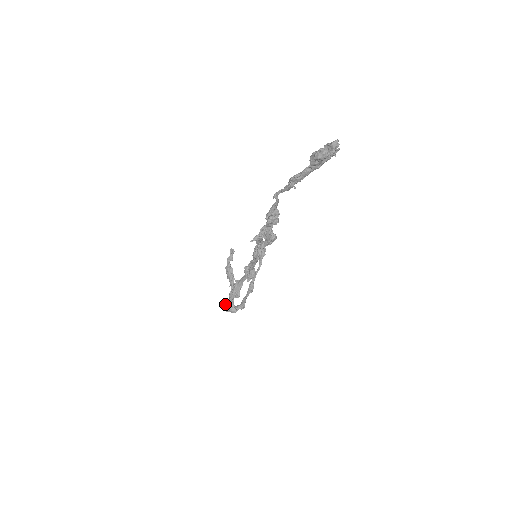
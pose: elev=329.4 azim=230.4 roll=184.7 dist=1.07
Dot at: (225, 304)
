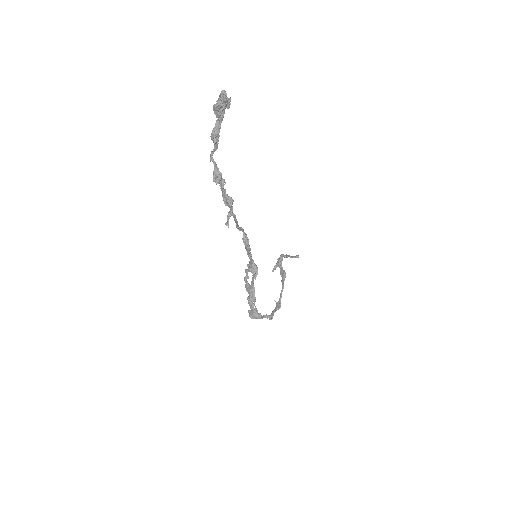
Dot at: (249, 313)
